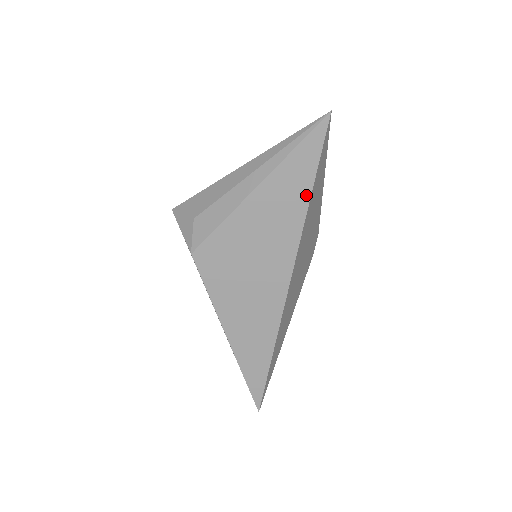
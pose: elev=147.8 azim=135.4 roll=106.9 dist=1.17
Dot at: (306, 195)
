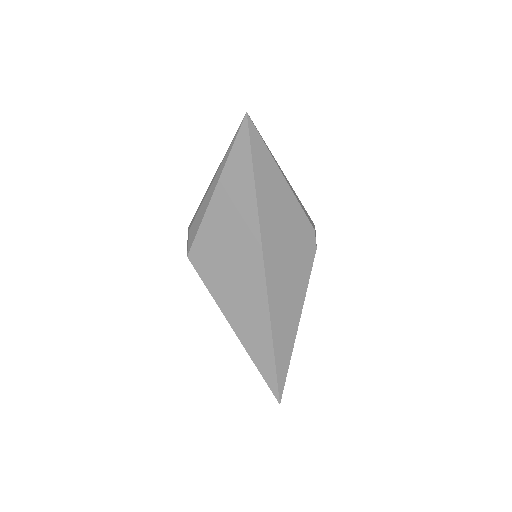
Dot at: (251, 188)
